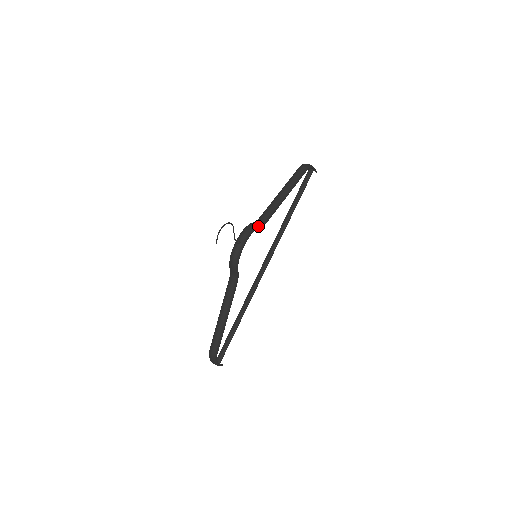
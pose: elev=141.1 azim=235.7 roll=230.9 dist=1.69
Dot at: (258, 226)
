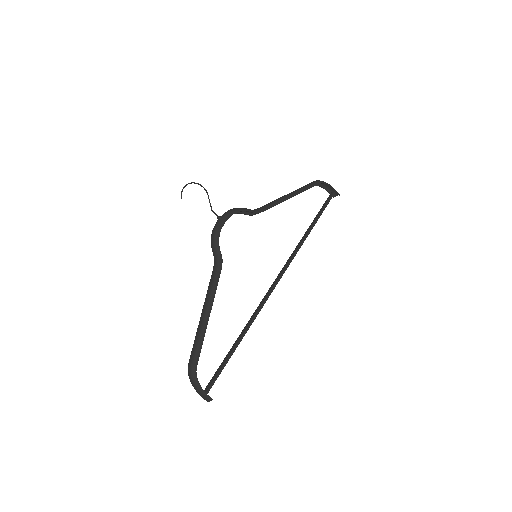
Dot at: (247, 210)
